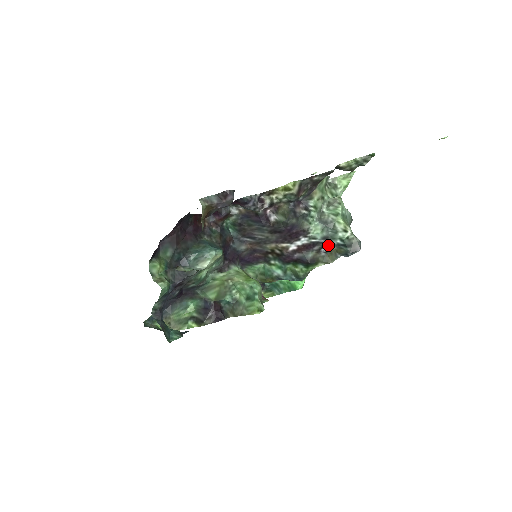
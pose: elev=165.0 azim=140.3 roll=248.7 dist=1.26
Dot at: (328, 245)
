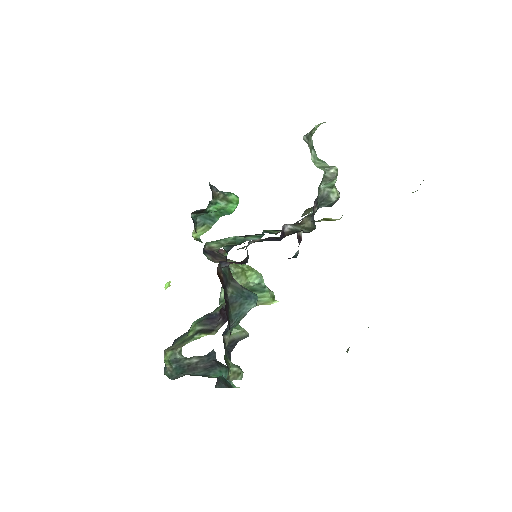
Dot at: occluded
